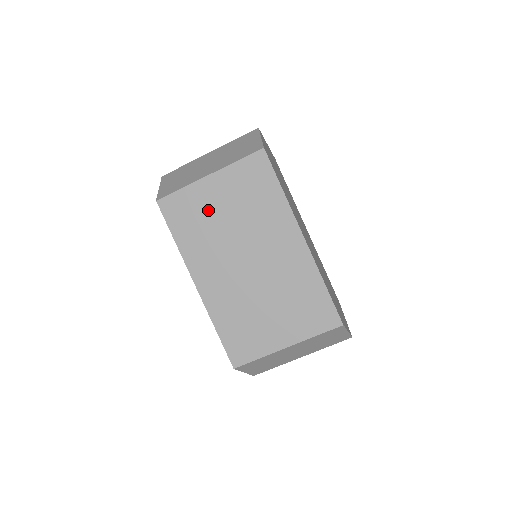
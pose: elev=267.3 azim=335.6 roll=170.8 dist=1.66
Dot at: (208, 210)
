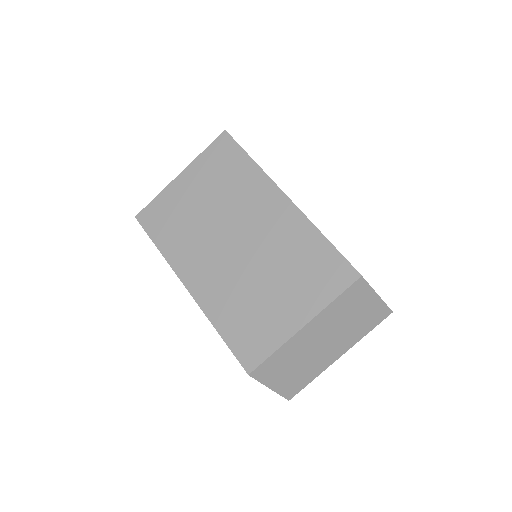
Dot at: (185, 206)
